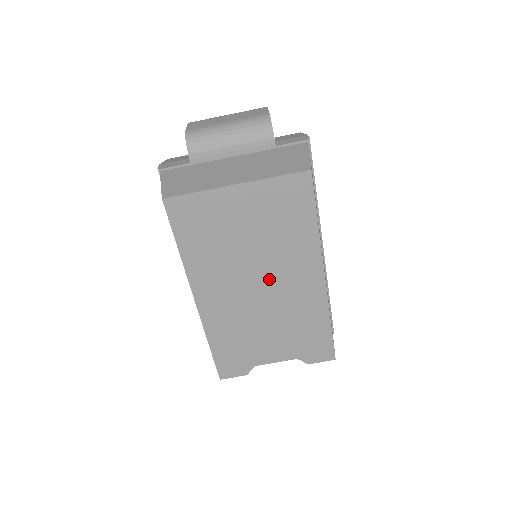
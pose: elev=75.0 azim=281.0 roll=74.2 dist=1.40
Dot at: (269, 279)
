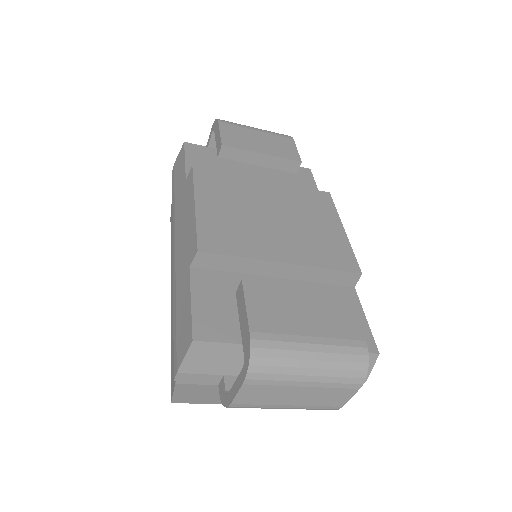
Dot at: occluded
